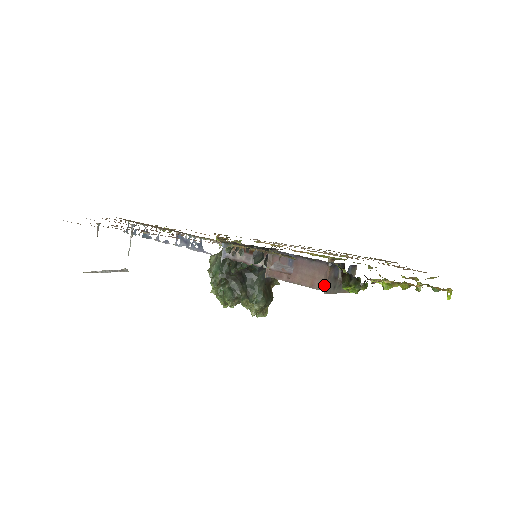
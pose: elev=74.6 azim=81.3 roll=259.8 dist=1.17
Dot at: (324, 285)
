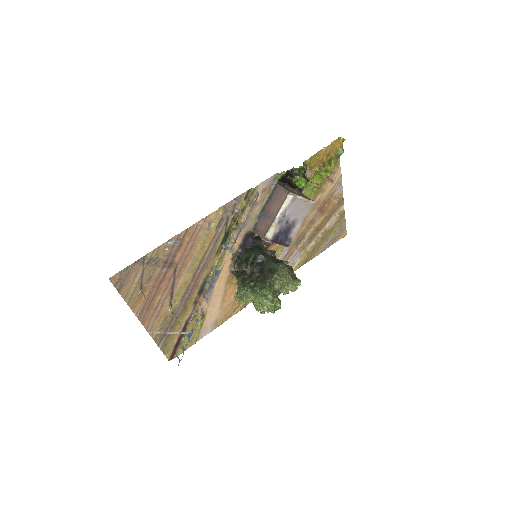
Dot at: (286, 193)
